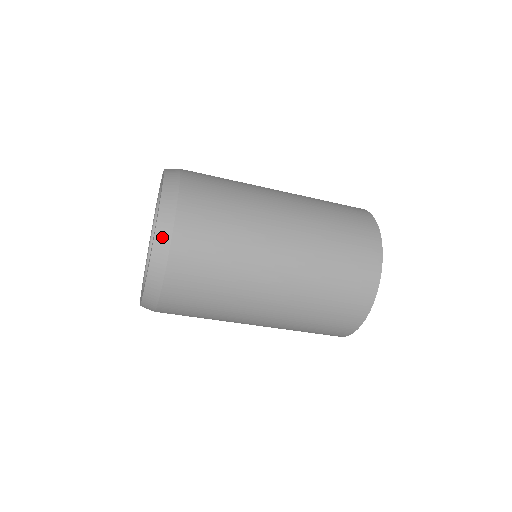
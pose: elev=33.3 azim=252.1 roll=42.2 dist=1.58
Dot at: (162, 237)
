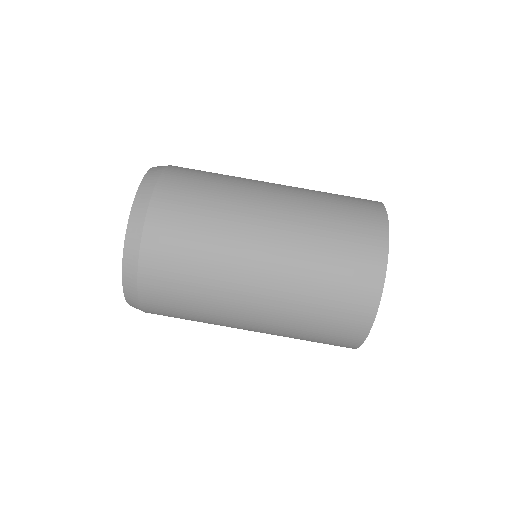
Dot at: (160, 166)
